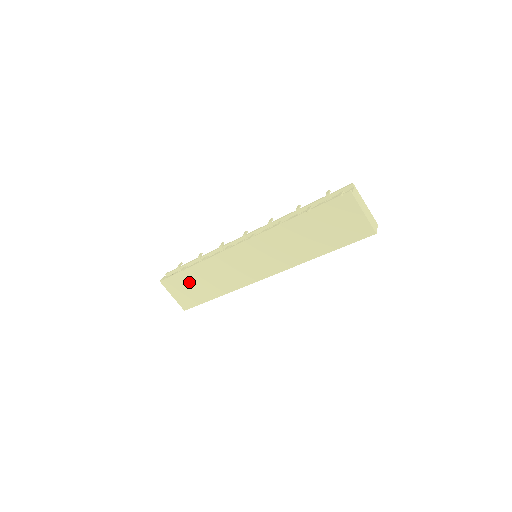
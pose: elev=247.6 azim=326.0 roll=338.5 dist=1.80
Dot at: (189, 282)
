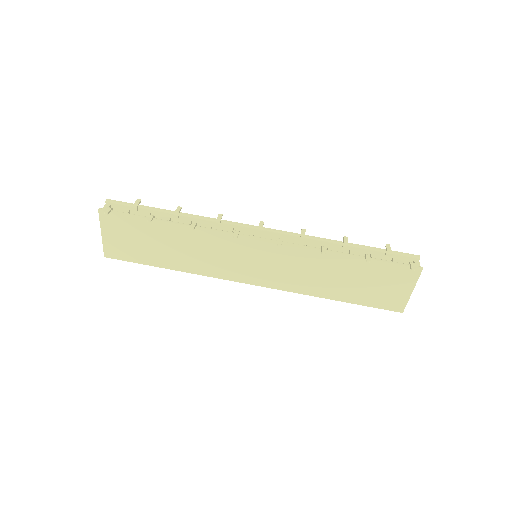
Dot at: (144, 234)
